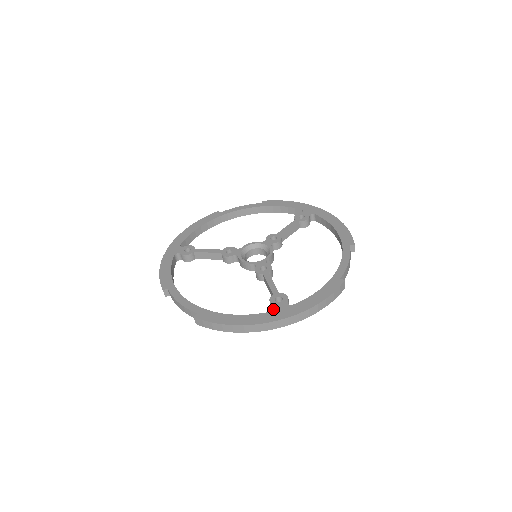
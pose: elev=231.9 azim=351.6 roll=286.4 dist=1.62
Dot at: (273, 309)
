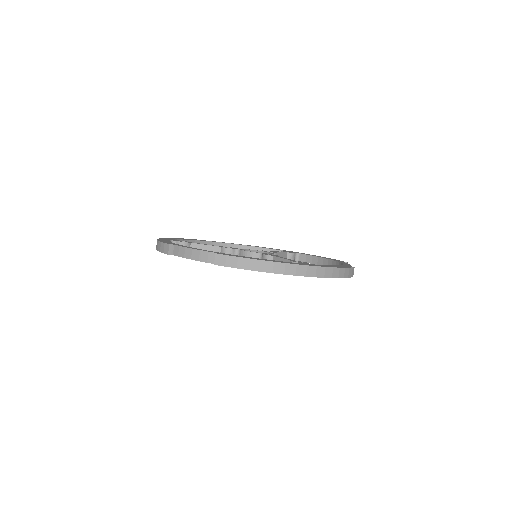
Dot at: occluded
